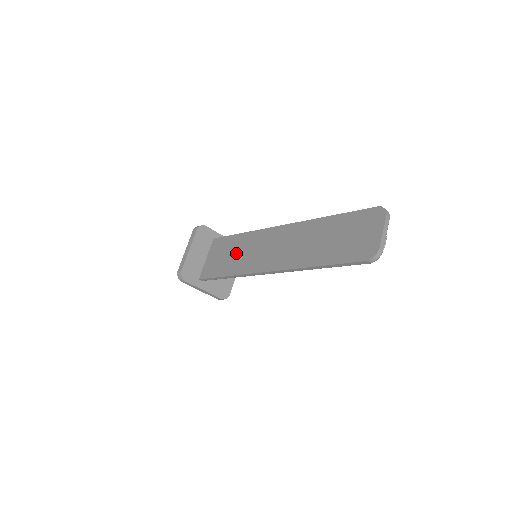
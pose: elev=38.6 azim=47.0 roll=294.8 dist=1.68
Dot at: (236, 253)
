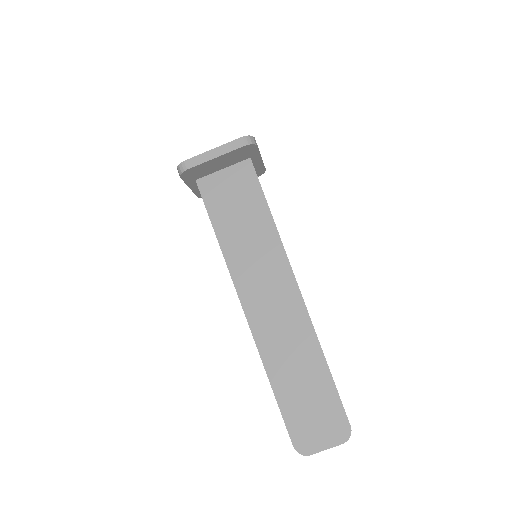
Dot at: (246, 229)
